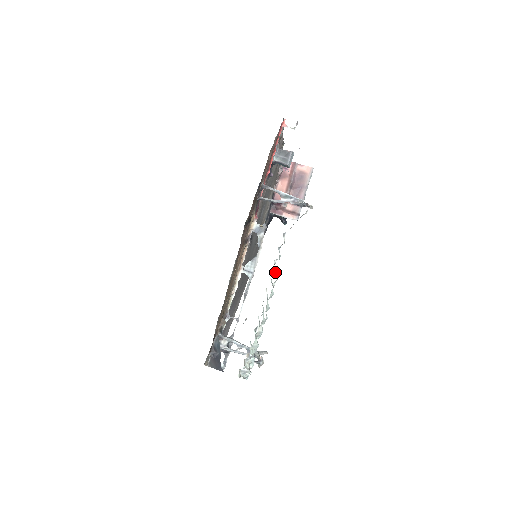
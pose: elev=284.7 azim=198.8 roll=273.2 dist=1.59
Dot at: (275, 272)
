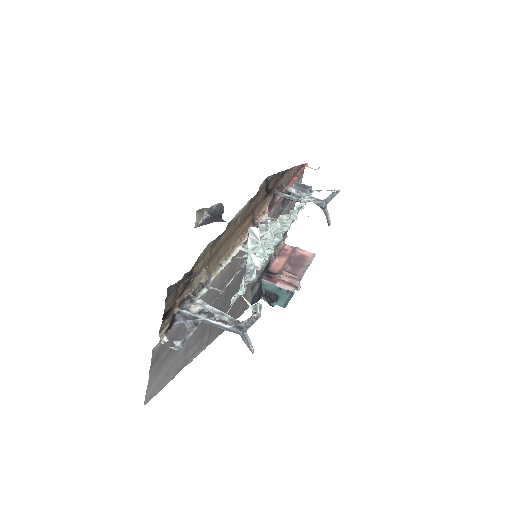
Dot at: (302, 200)
